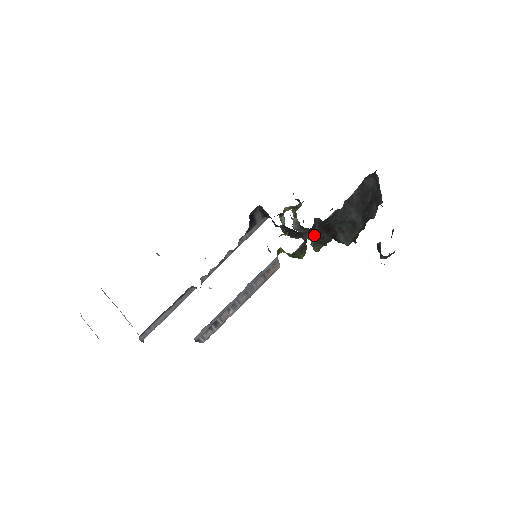
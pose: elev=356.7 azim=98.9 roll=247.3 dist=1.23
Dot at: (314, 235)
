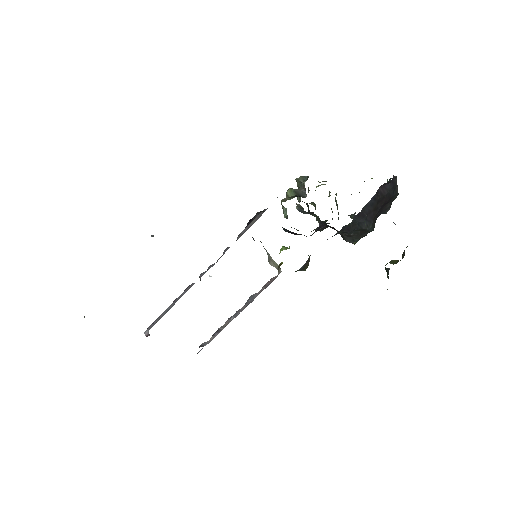
Dot at: occluded
